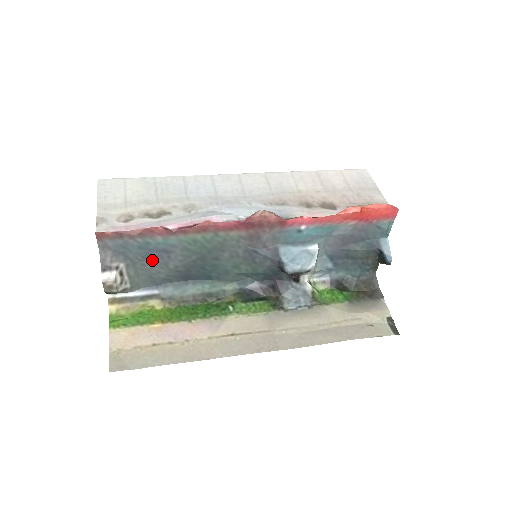
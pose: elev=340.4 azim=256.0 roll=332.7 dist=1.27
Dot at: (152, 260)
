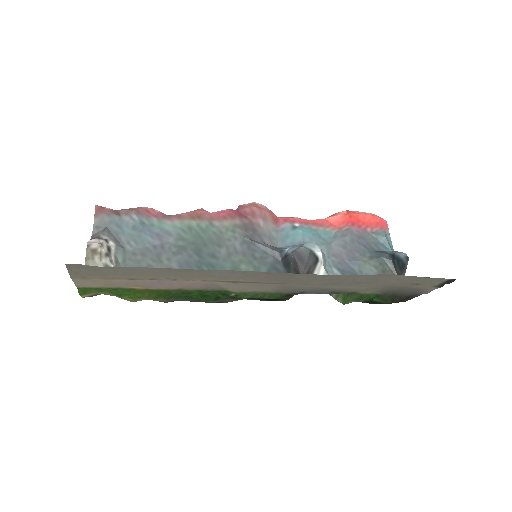
Dot at: (144, 249)
